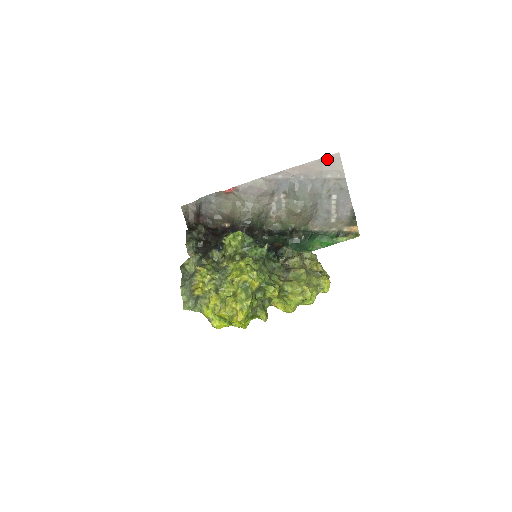
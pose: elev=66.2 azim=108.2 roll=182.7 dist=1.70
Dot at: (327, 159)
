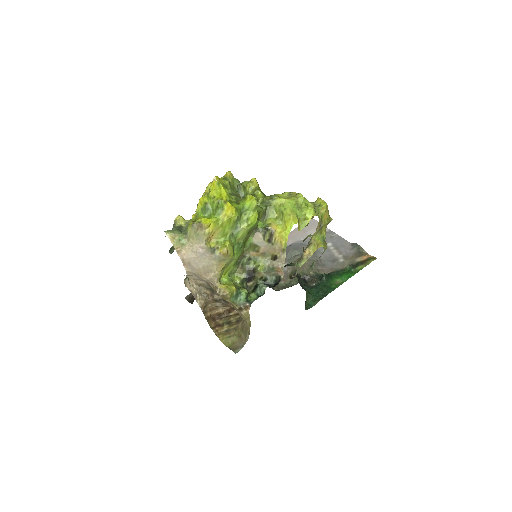
Dot at: occluded
